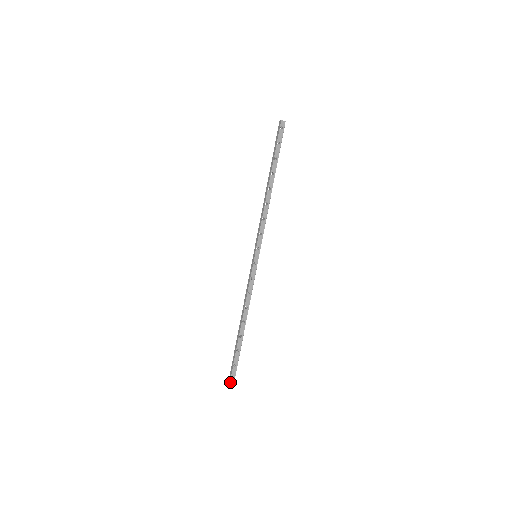
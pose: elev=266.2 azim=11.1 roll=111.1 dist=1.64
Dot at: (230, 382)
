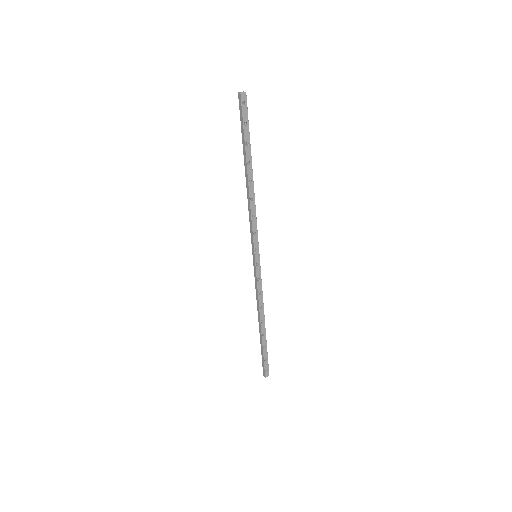
Dot at: (265, 374)
